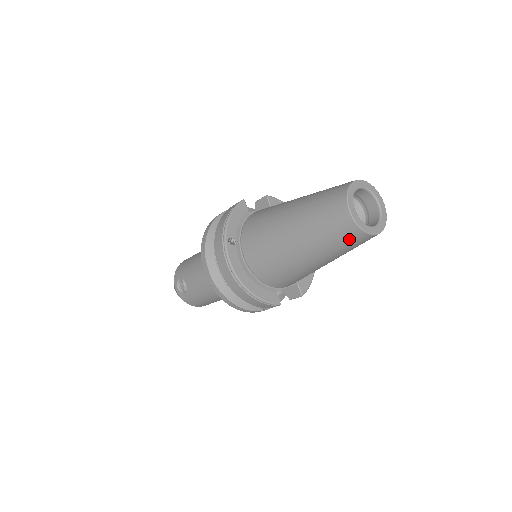
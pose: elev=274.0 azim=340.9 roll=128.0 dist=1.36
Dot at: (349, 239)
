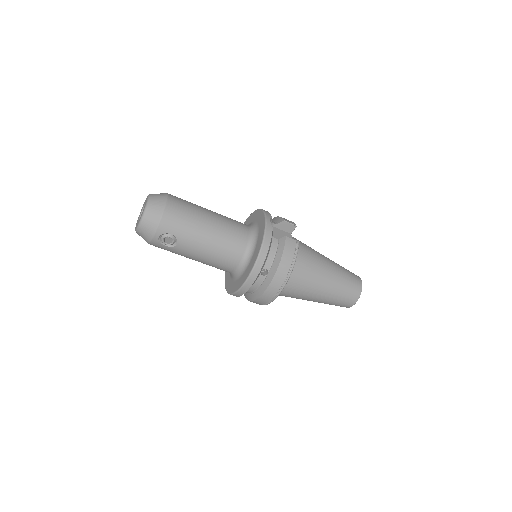
Dot at: occluded
